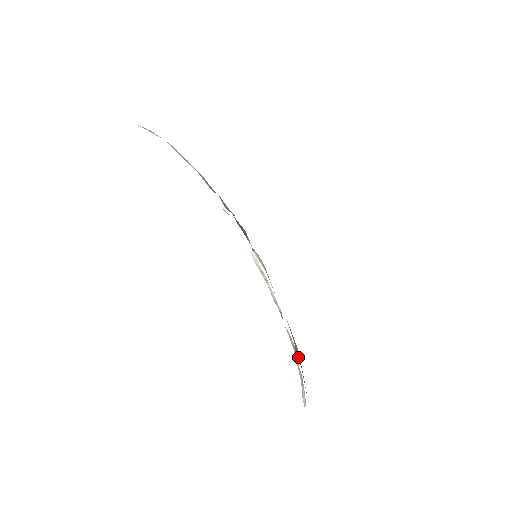
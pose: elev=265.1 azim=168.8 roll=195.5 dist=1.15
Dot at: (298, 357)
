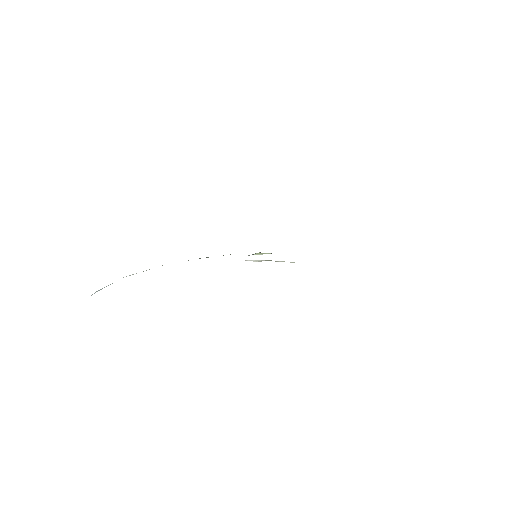
Dot at: occluded
